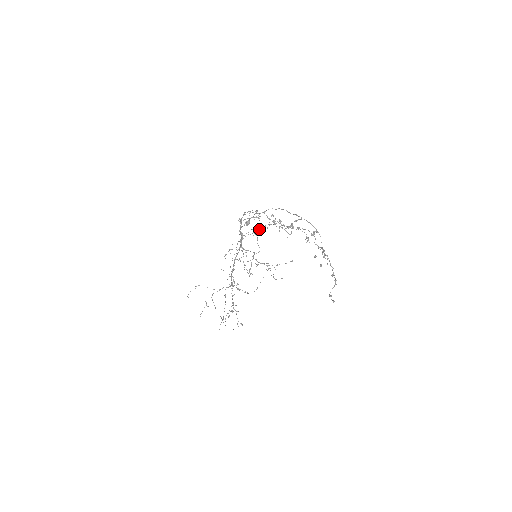
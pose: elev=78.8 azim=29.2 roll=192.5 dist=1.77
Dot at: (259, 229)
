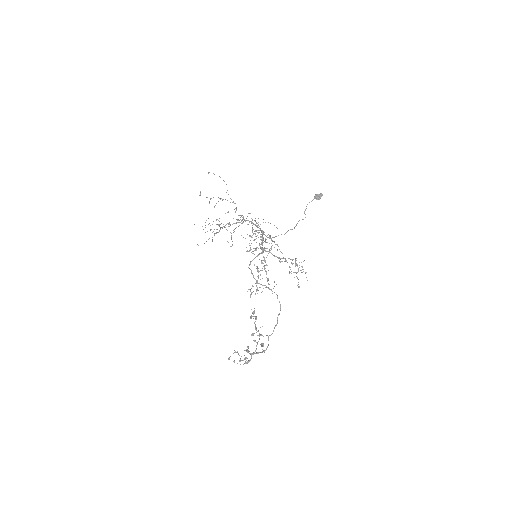
Dot at: (265, 271)
